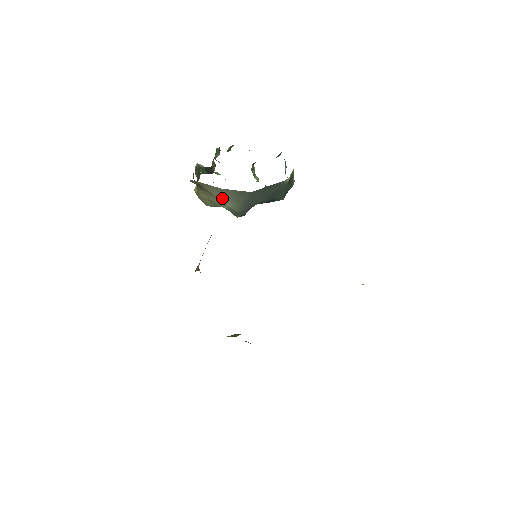
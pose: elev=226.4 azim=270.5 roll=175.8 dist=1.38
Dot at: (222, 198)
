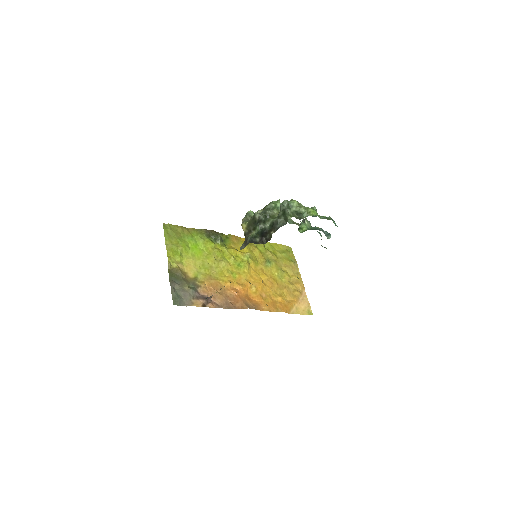
Dot at: occluded
